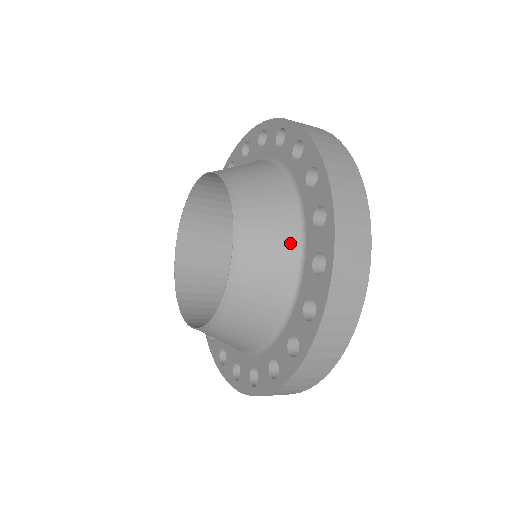
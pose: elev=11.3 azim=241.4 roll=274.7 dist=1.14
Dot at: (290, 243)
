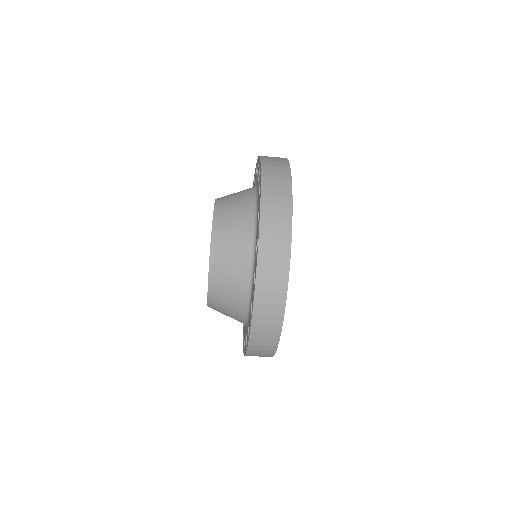
Dot at: (248, 215)
